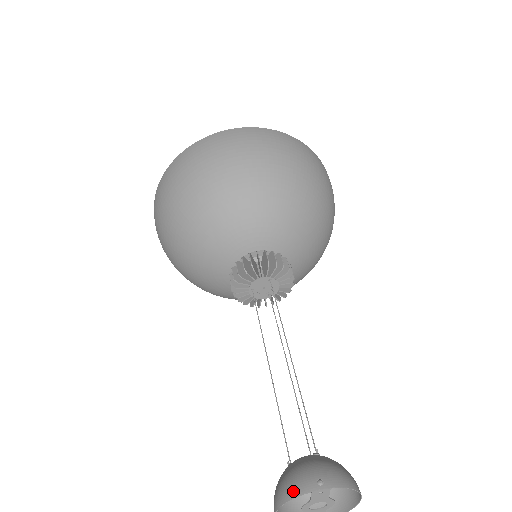
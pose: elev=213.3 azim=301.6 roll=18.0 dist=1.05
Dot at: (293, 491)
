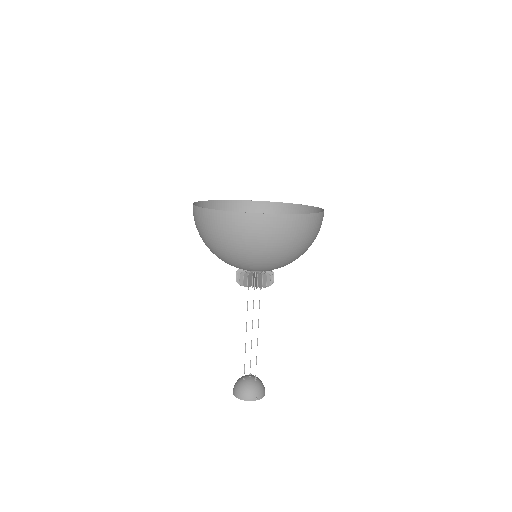
Dot at: (247, 399)
